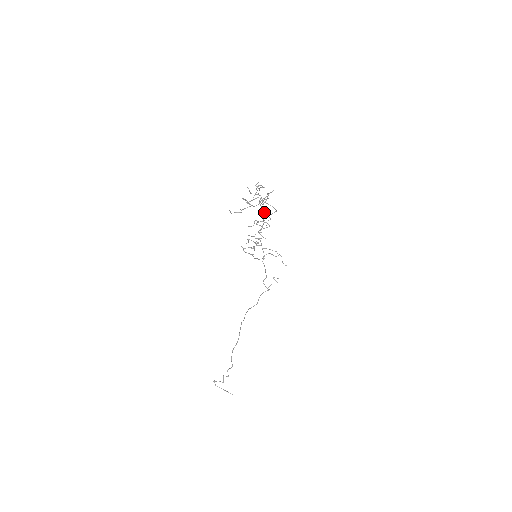
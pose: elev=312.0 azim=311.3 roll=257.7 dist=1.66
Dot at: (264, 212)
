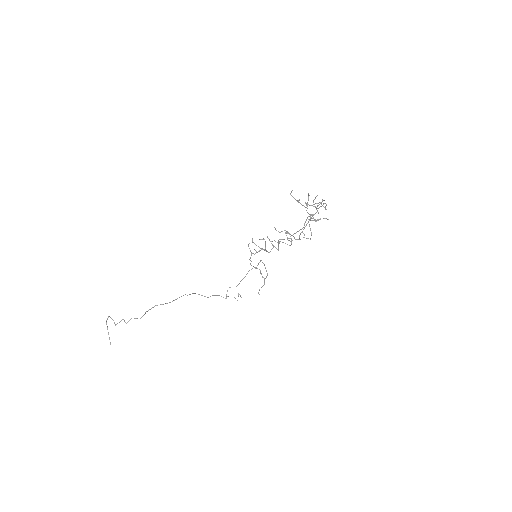
Dot at: occluded
